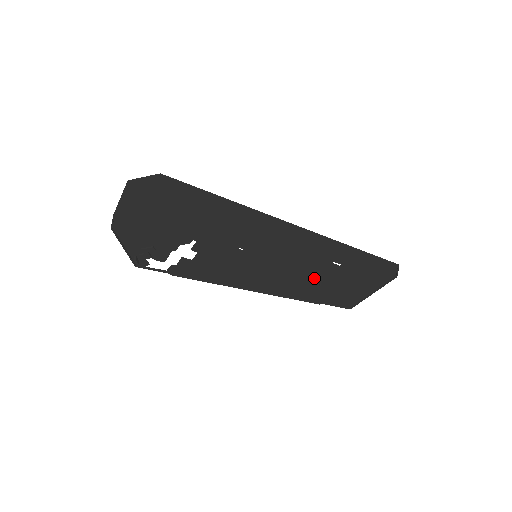
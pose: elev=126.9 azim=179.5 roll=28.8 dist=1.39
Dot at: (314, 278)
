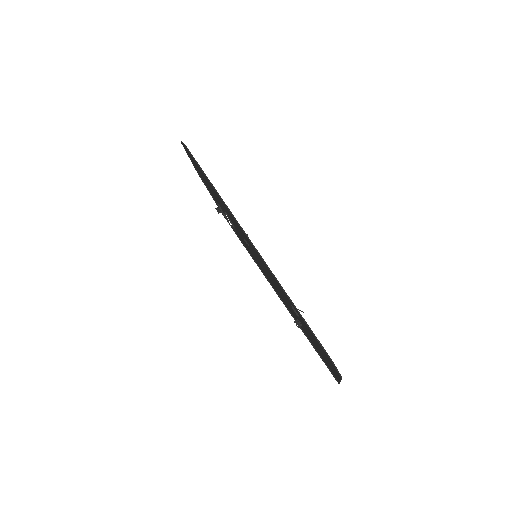
Dot at: occluded
